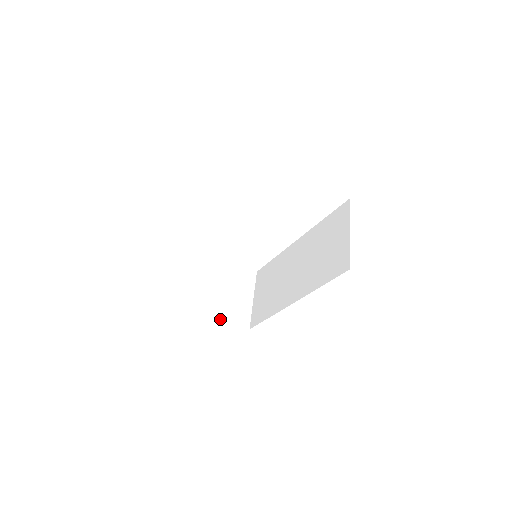
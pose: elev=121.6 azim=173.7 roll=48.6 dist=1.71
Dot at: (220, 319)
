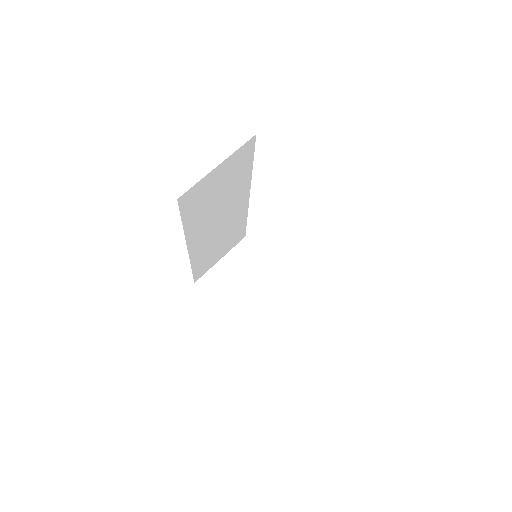
Dot at: (231, 316)
